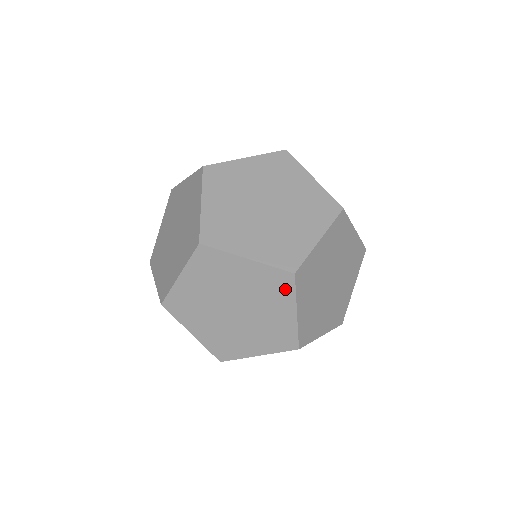
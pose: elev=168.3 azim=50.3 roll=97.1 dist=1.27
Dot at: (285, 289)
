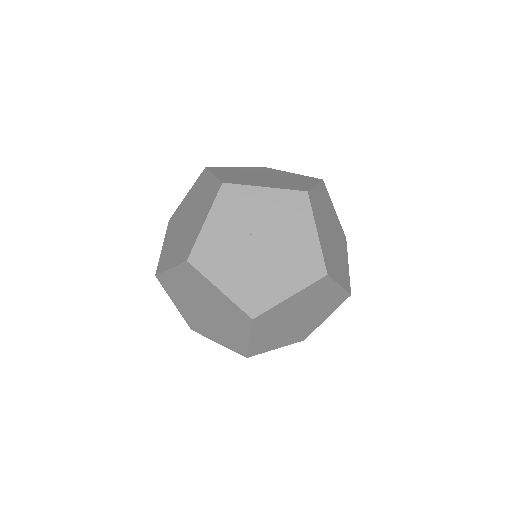
Dot at: (197, 276)
